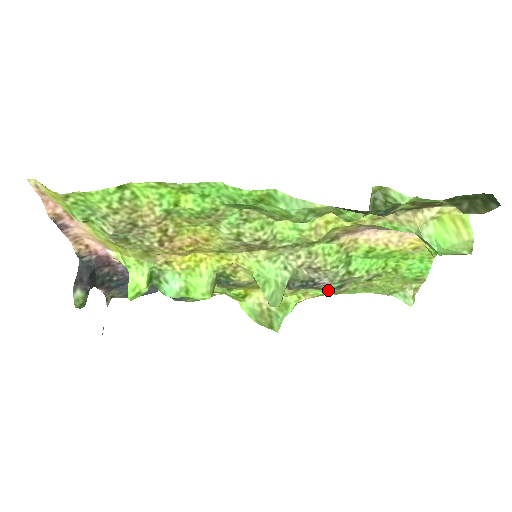
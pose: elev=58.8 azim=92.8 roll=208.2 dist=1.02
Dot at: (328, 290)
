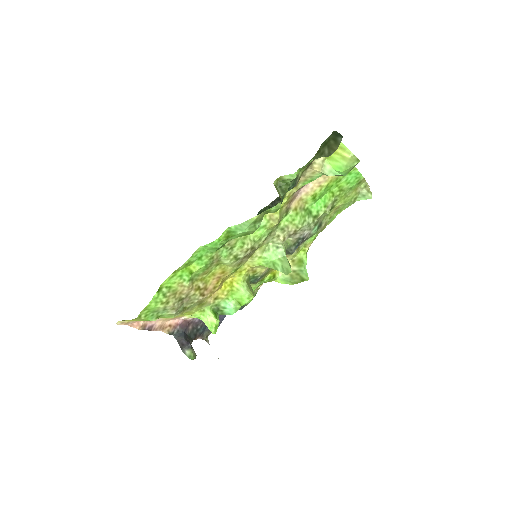
Dot at: (315, 234)
